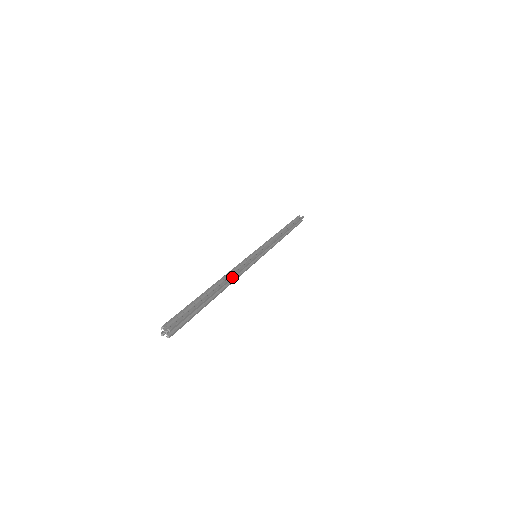
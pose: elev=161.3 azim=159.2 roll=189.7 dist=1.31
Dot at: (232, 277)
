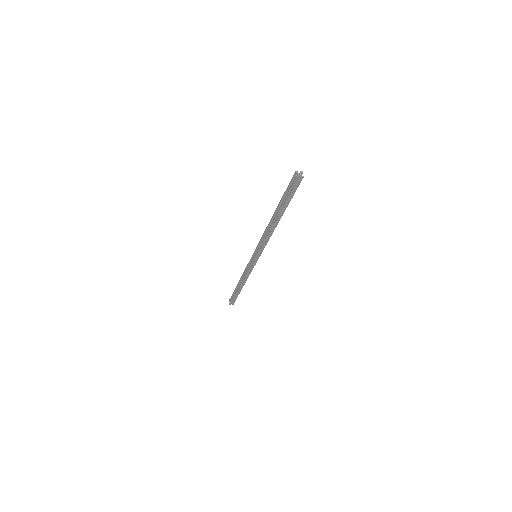
Dot at: occluded
